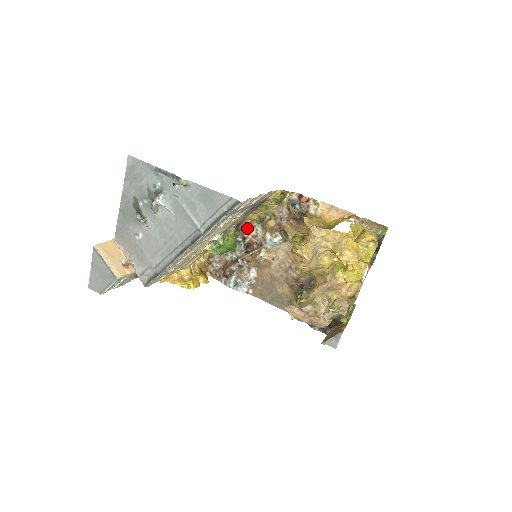
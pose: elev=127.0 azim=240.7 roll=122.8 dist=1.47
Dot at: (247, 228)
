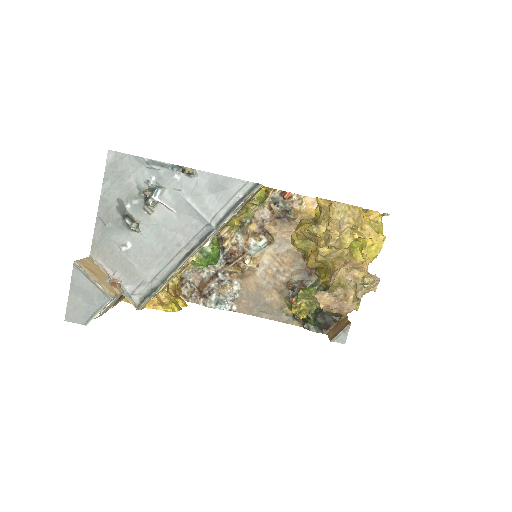
Dot at: (225, 237)
